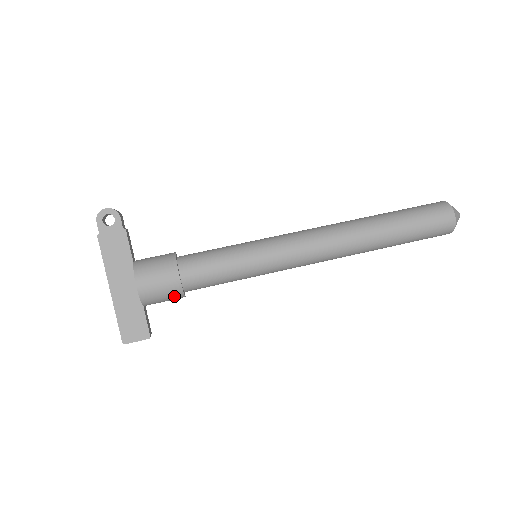
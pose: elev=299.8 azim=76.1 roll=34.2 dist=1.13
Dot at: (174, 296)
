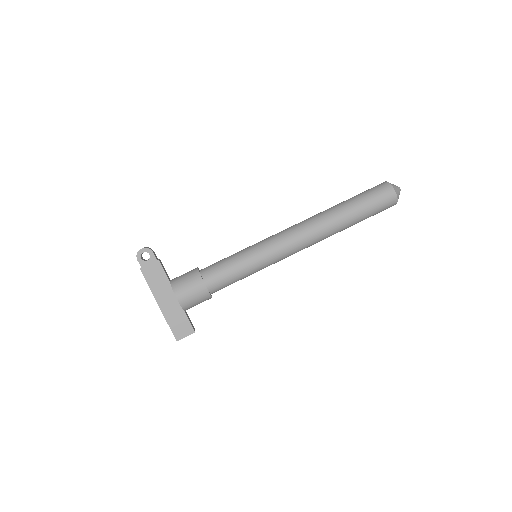
Dot at: (204, 299)
